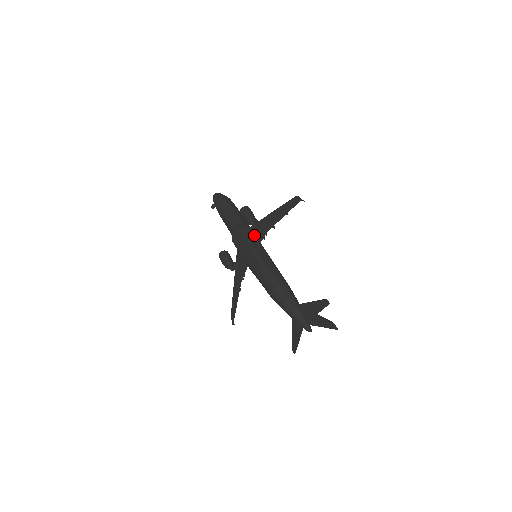
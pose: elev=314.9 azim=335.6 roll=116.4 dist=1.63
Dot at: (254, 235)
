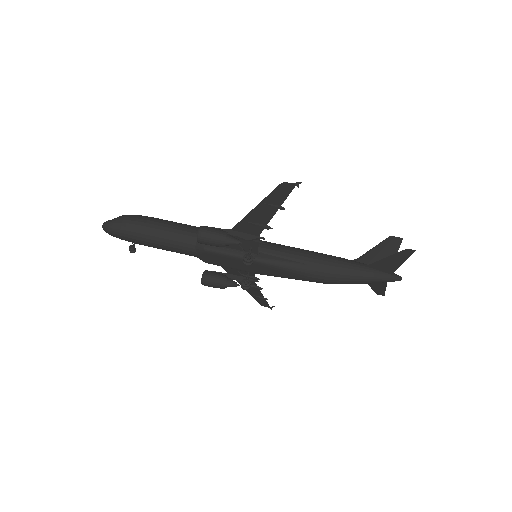
Dot at: (239, 246)
